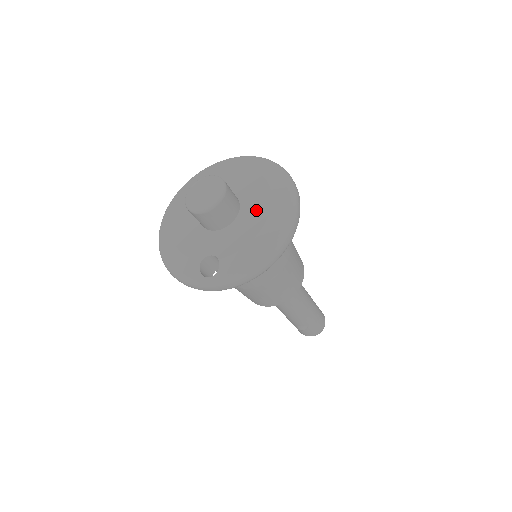
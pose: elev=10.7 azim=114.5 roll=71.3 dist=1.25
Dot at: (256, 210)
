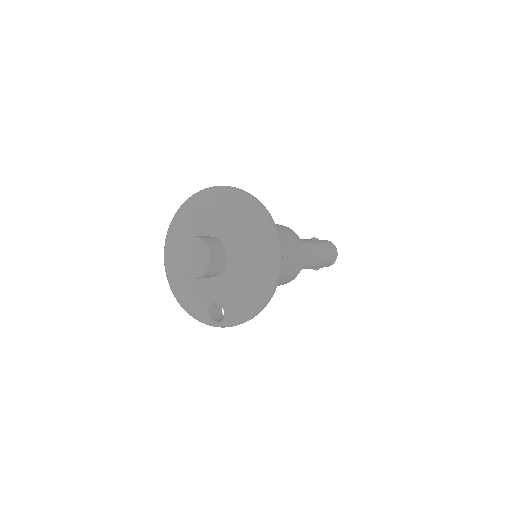
Dot at: (242, 257)
